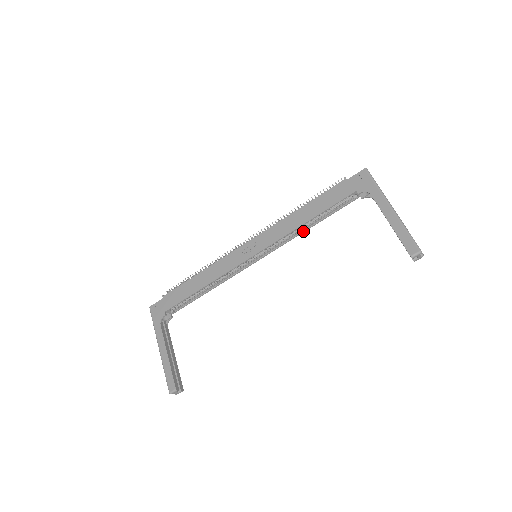
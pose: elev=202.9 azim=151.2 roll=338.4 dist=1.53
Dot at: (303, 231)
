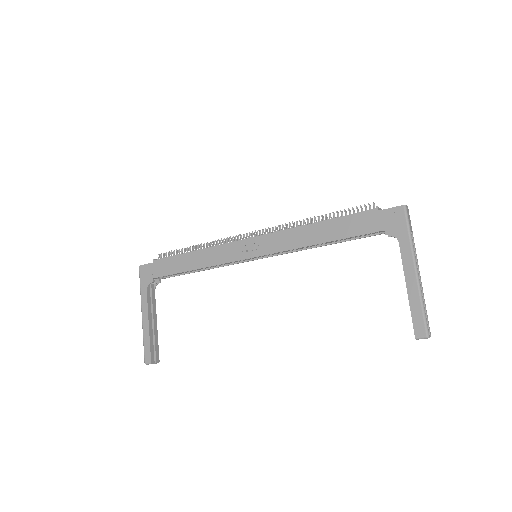
Dot at: (313, 247)
